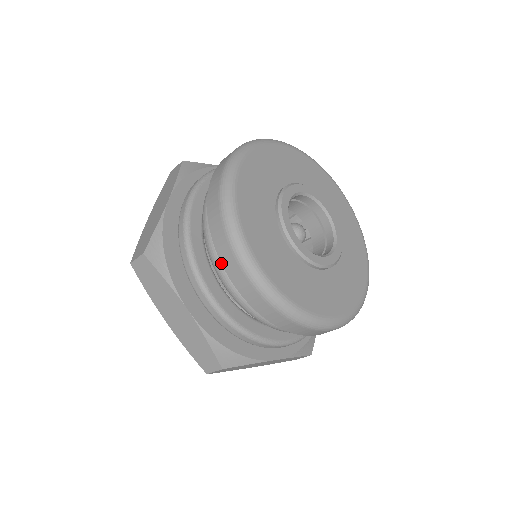
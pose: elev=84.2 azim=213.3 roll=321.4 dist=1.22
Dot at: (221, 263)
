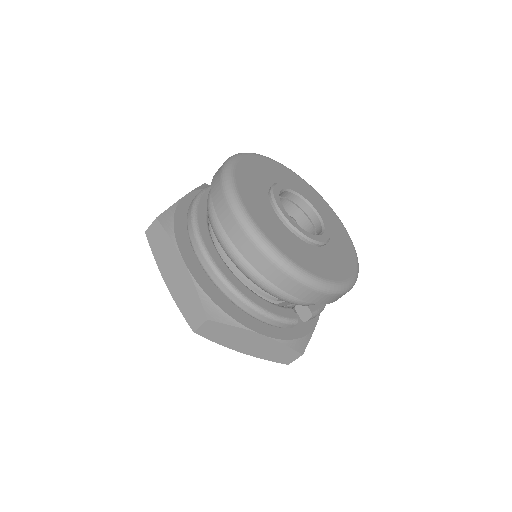
Dot at: (216, 212)
